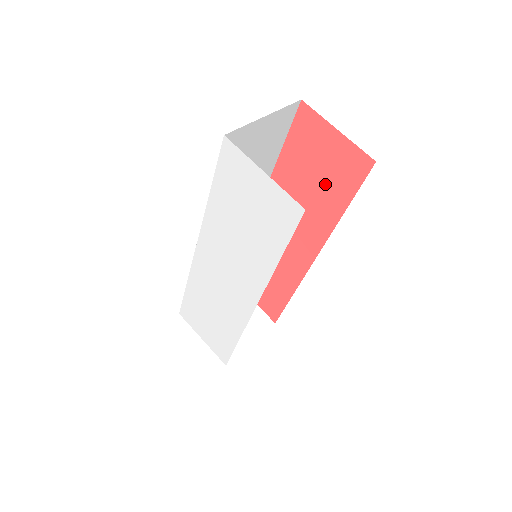
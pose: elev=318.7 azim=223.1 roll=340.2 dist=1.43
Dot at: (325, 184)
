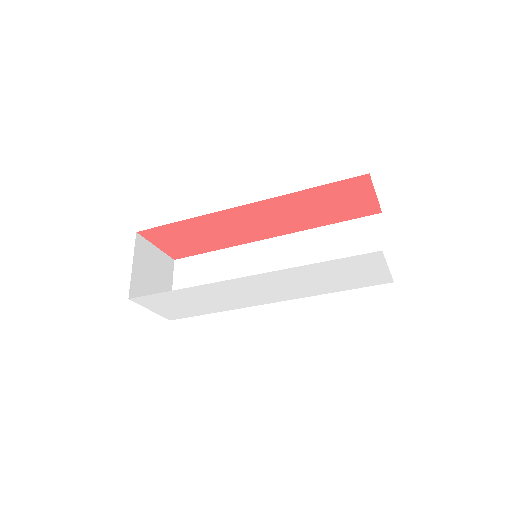
Dot at: (333, 211)
